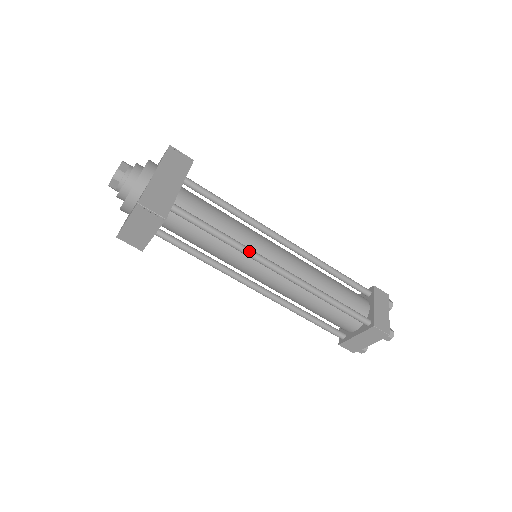
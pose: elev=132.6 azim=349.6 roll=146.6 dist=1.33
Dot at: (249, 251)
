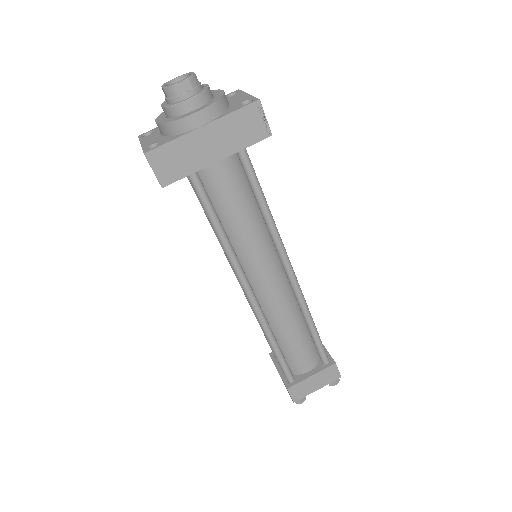
Dot at: (233, 263)
